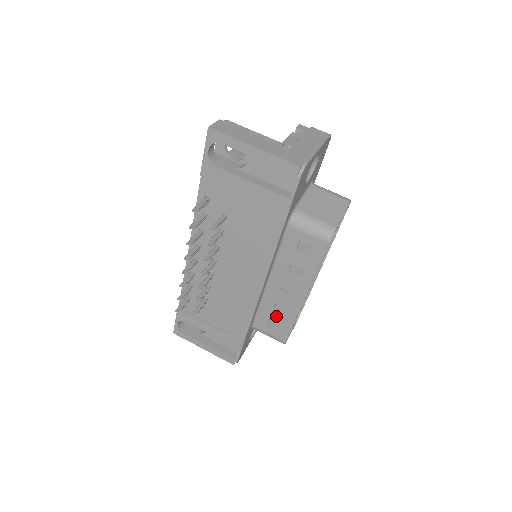
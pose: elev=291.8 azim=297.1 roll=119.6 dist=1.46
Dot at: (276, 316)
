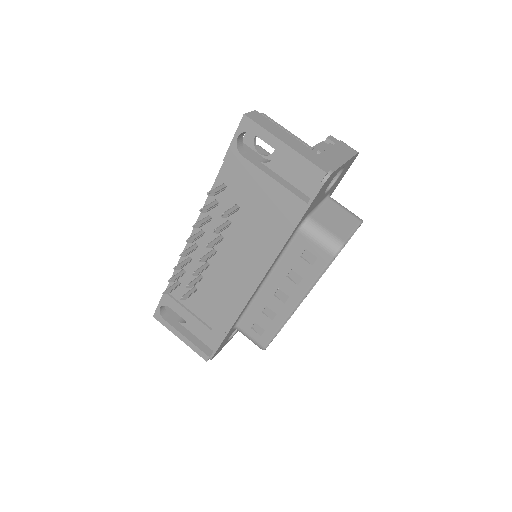
Dot at: (262, 320)
